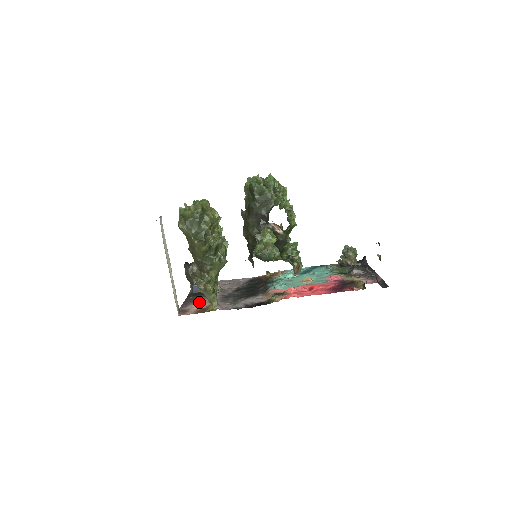
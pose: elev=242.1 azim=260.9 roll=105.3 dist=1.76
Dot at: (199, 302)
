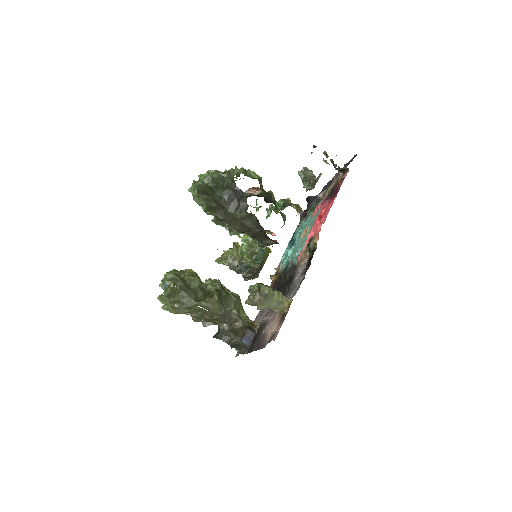
Dot at: (268, 330)
